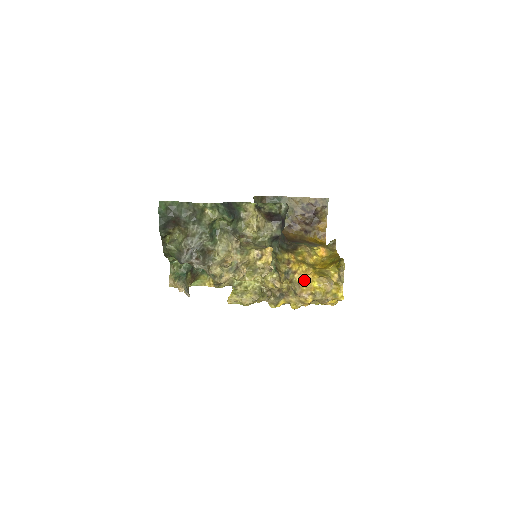
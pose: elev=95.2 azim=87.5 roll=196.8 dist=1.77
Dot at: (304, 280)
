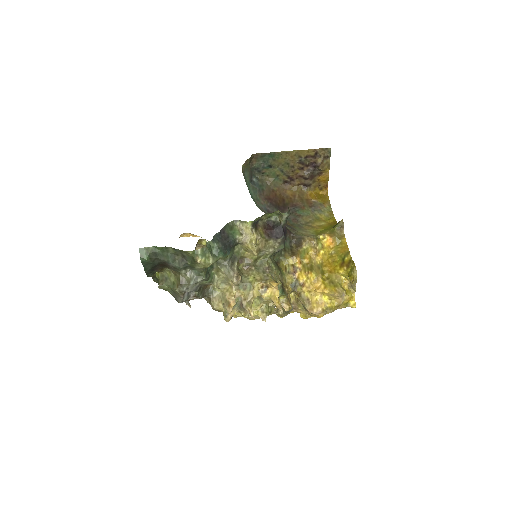
Dot at: (313, 295)
